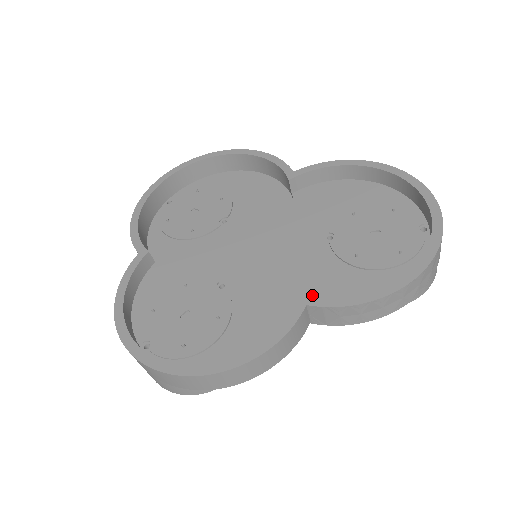
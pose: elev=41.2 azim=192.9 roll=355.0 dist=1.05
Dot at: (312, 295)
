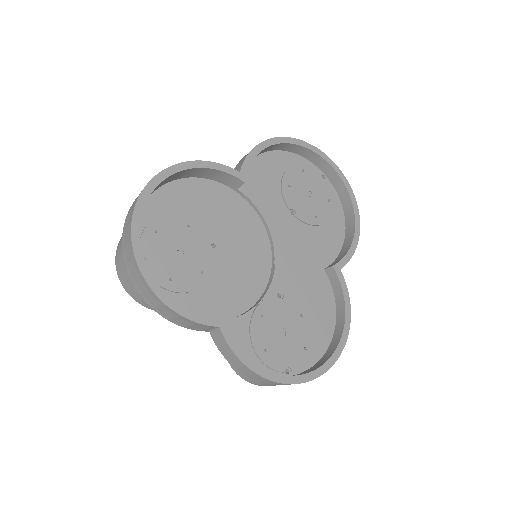
Dot at: (320, 259)
